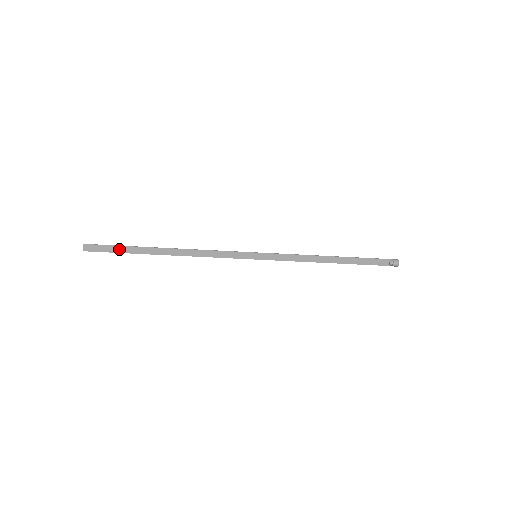
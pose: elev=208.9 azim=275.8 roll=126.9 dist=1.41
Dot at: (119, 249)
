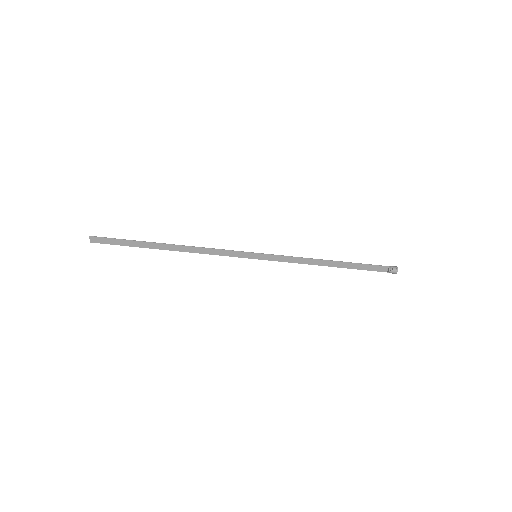
Dot at: (124, 242)
